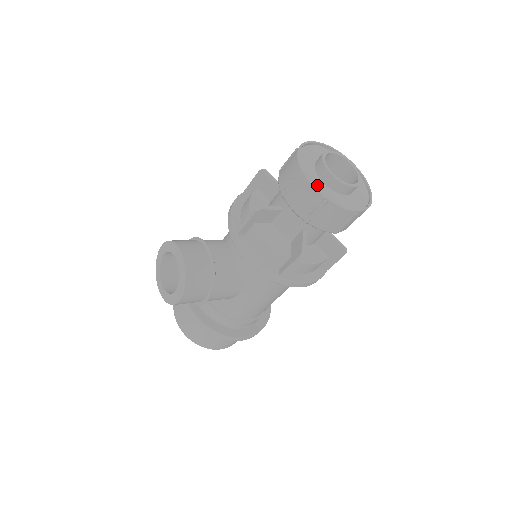
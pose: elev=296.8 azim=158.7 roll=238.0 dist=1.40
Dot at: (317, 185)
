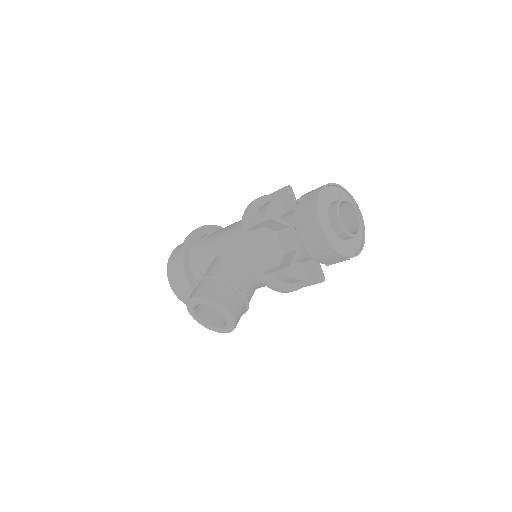
Dot at: (340, 247)
